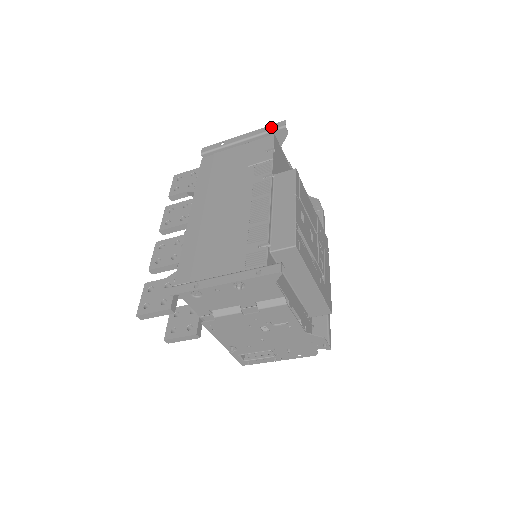
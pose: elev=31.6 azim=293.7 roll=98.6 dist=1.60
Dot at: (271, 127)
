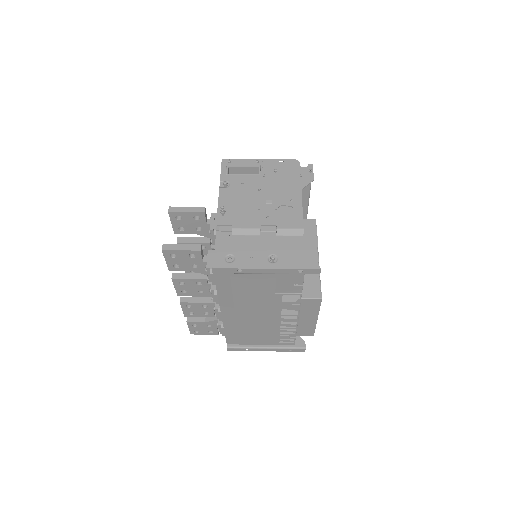
Dot at: (303, 272)
